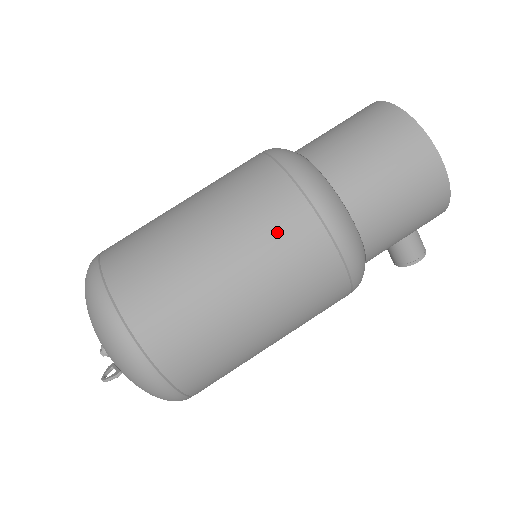
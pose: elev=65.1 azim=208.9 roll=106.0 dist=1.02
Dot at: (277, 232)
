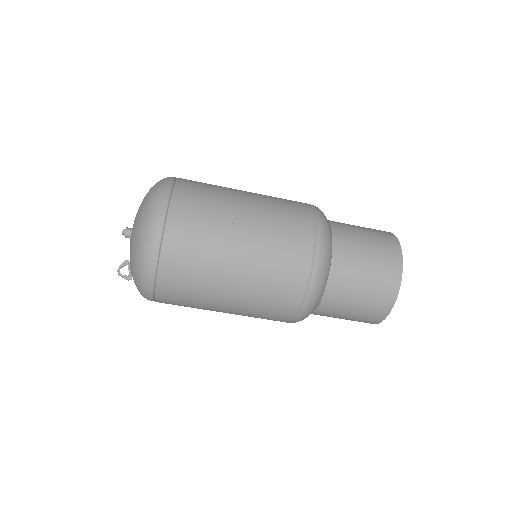
Dot at: (272, 303)
